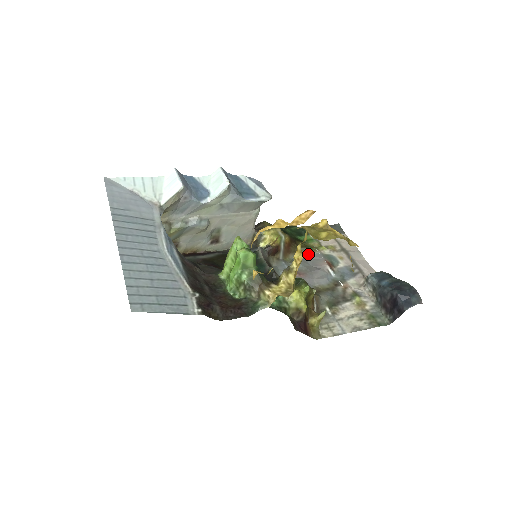
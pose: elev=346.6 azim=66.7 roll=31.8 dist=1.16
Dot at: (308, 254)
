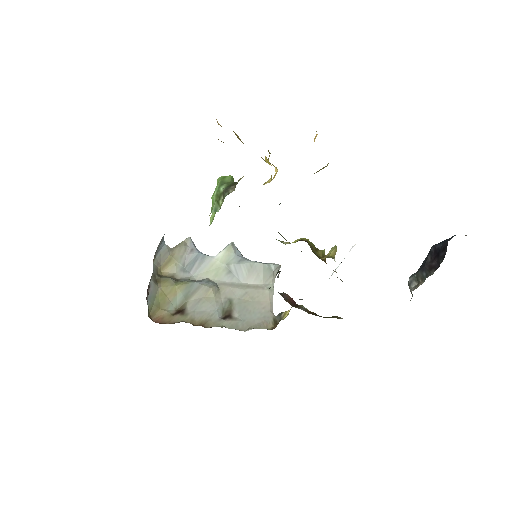
Dot at: occluded
